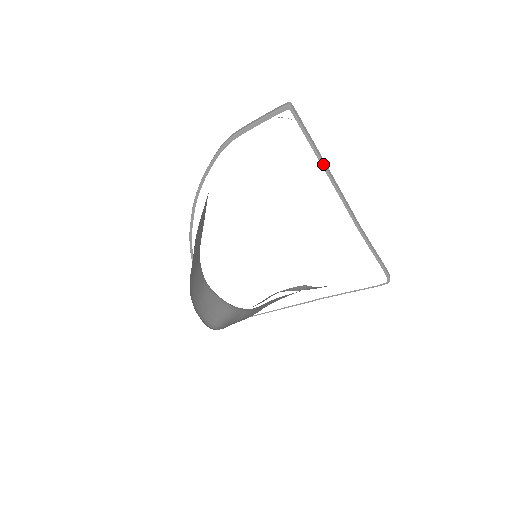
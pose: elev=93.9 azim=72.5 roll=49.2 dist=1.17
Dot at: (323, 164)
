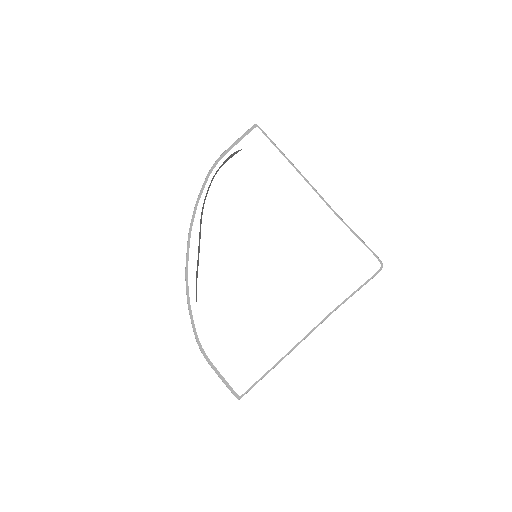
Dot at: (291, 162)
